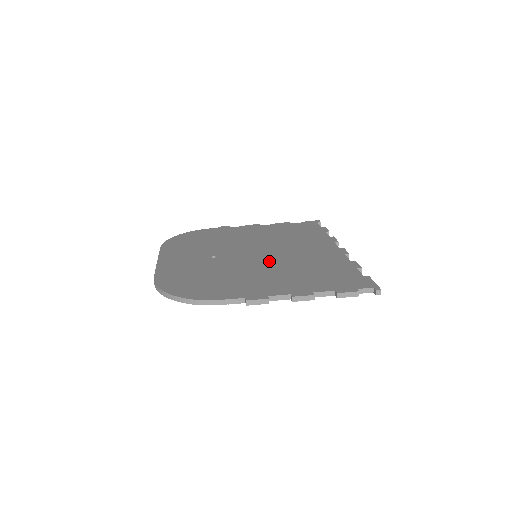
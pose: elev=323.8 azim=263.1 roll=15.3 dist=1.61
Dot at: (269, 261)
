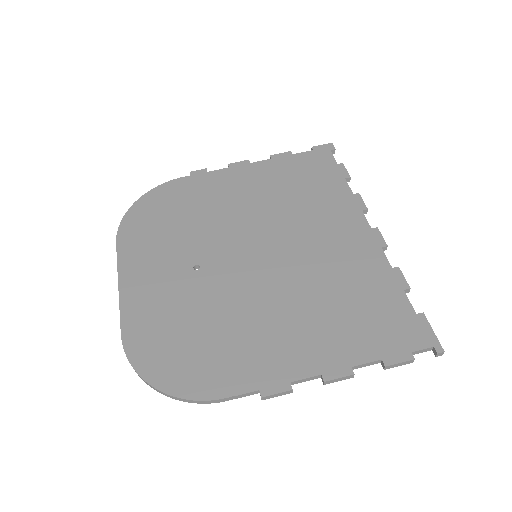
Dot at: (277, 276)
